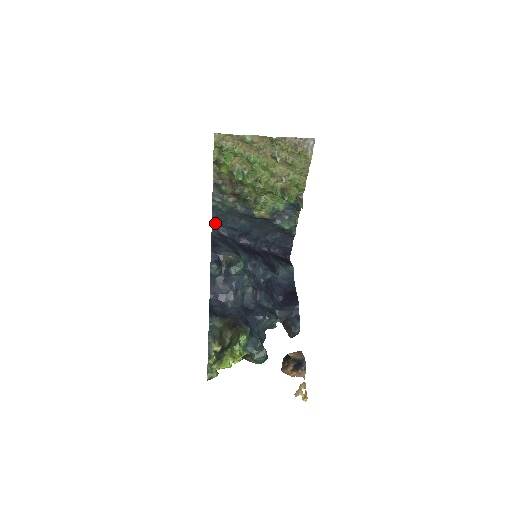
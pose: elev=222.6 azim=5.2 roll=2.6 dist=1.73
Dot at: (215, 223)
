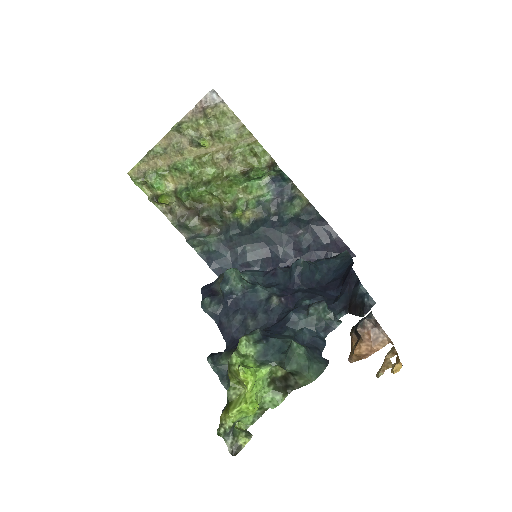
Dot at: occluded
